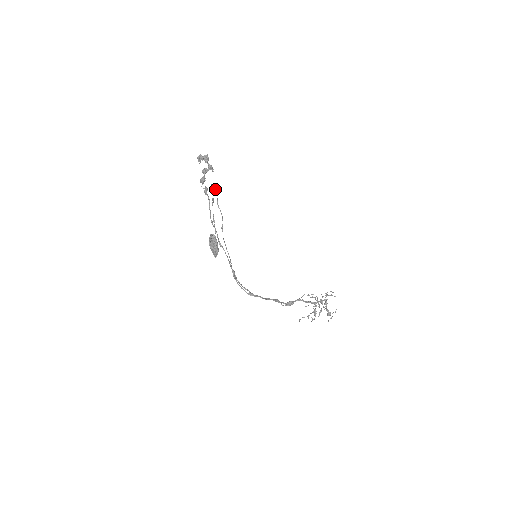
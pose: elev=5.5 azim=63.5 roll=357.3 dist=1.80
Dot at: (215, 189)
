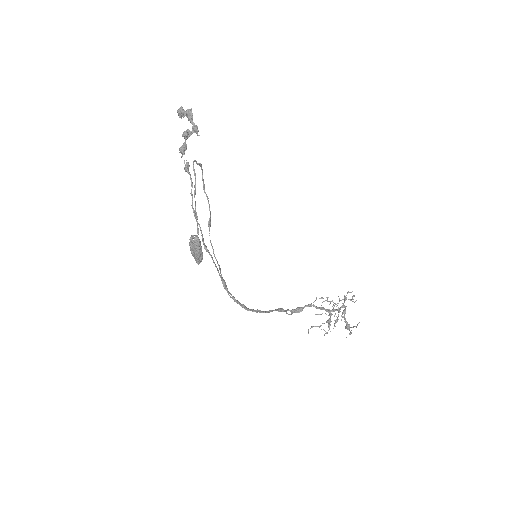
Dot at: (200, 166)
